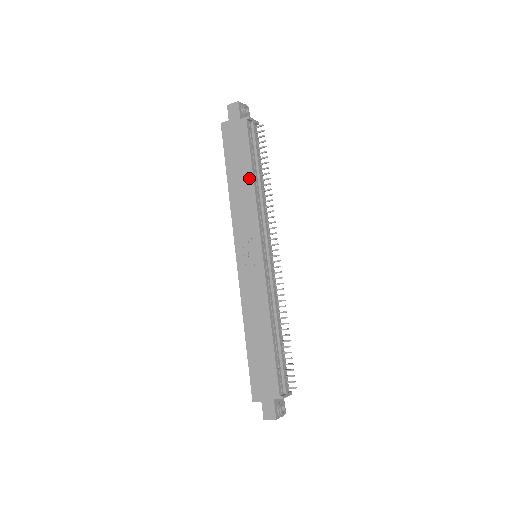
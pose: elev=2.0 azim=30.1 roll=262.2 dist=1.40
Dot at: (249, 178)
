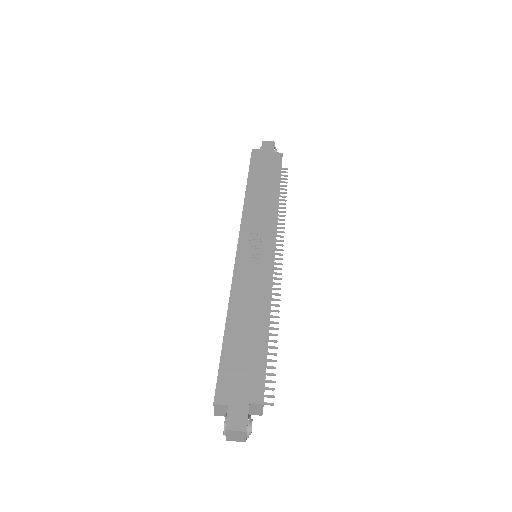
Dot at: (272, 190)
